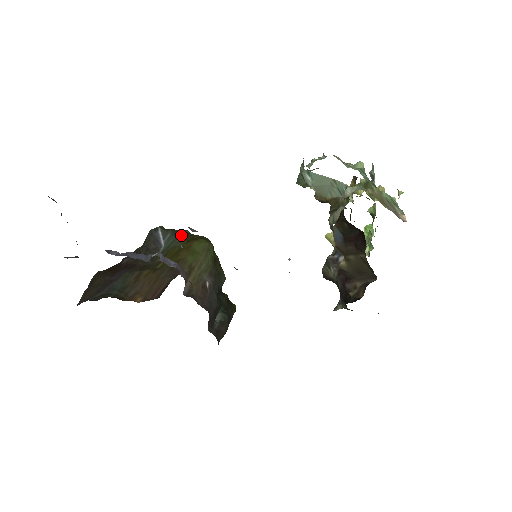
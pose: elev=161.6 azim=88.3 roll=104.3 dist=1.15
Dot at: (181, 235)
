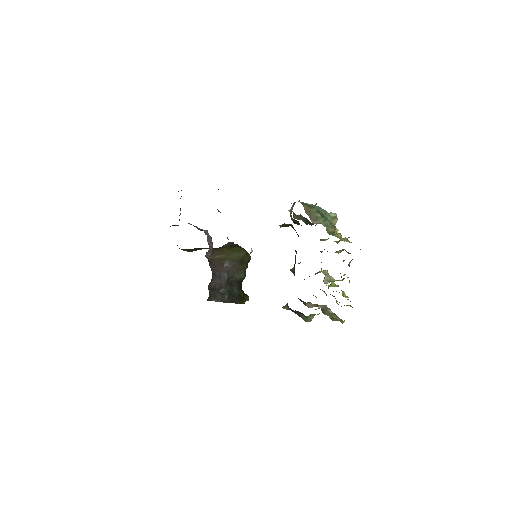
Dot at: (236, 245)
